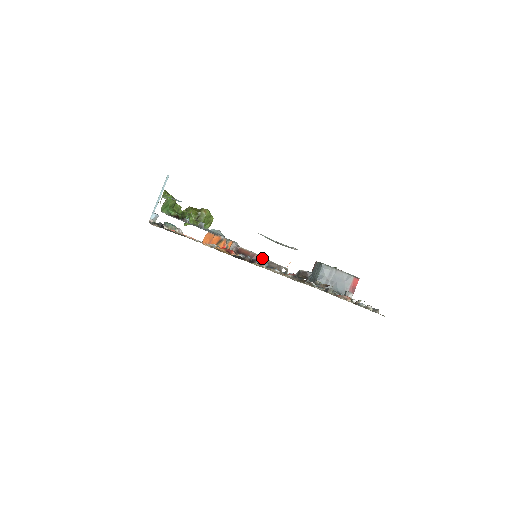
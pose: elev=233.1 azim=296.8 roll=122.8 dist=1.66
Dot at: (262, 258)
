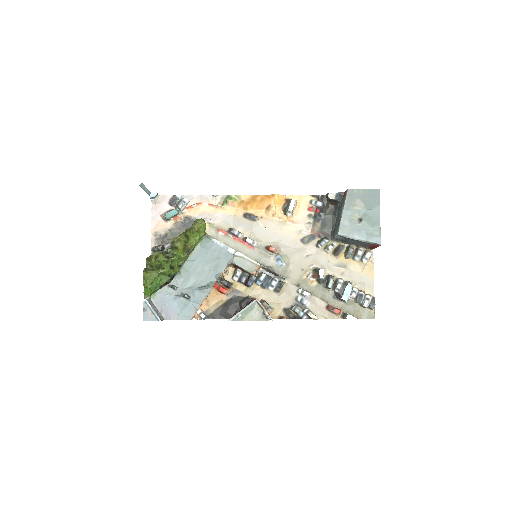
Dot at: (260, 266)
